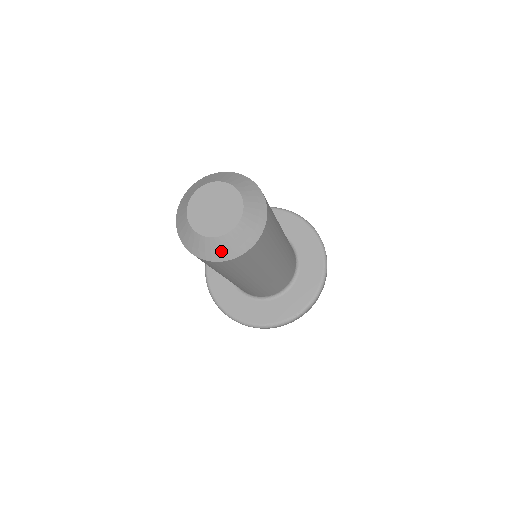
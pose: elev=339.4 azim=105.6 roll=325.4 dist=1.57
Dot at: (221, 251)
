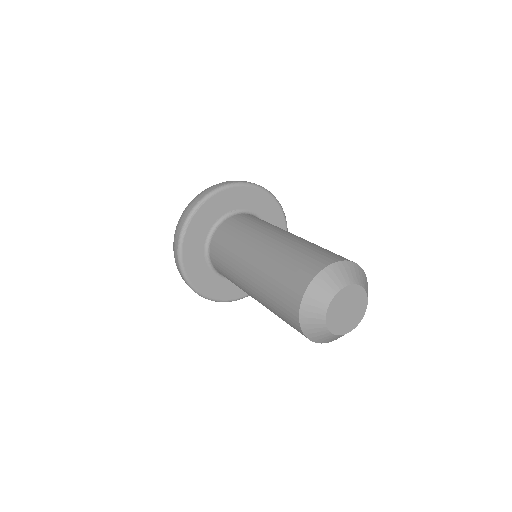
Dot at: occluded
